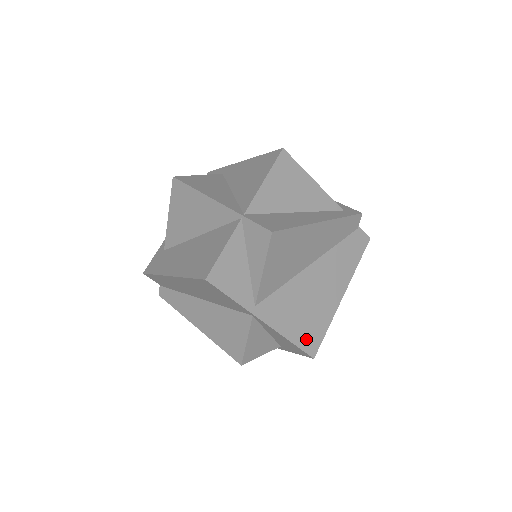
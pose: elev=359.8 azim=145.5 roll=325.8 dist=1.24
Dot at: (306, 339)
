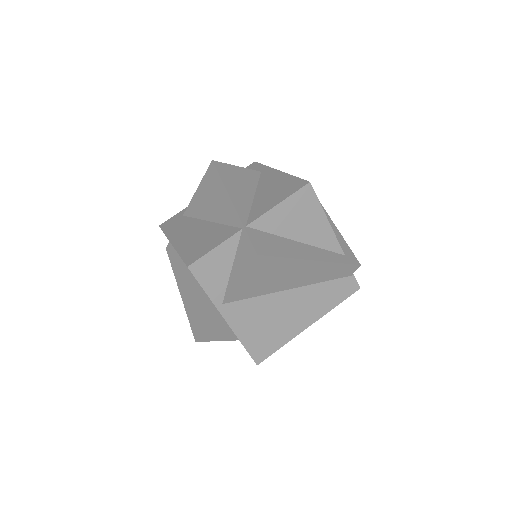
Dot at: (257, 347)
